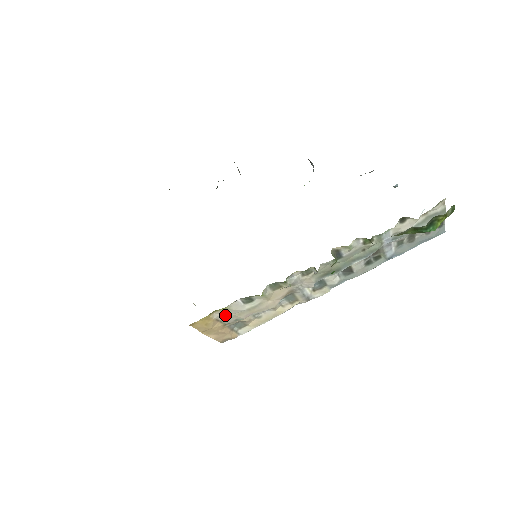
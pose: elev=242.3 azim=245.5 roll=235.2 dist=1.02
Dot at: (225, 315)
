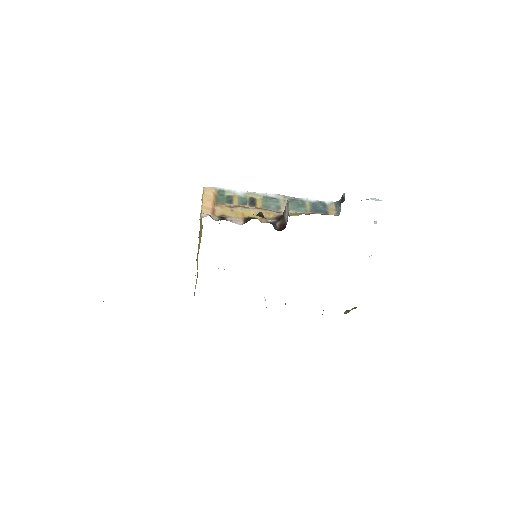
Dot at: occluded
